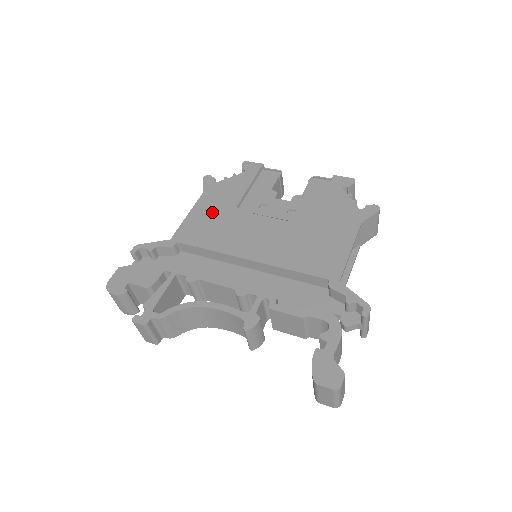
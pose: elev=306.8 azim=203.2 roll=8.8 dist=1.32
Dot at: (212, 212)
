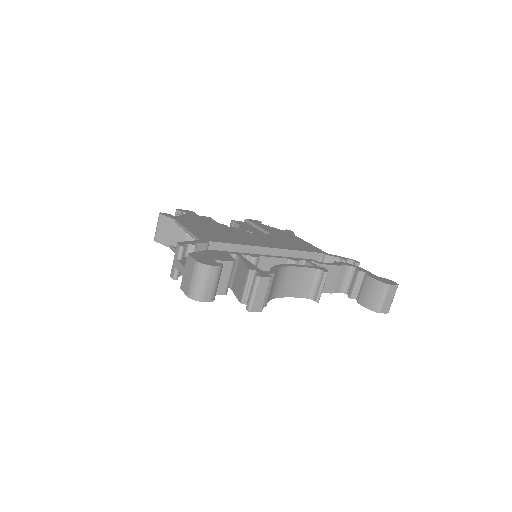
Dot at: (203, 228)
